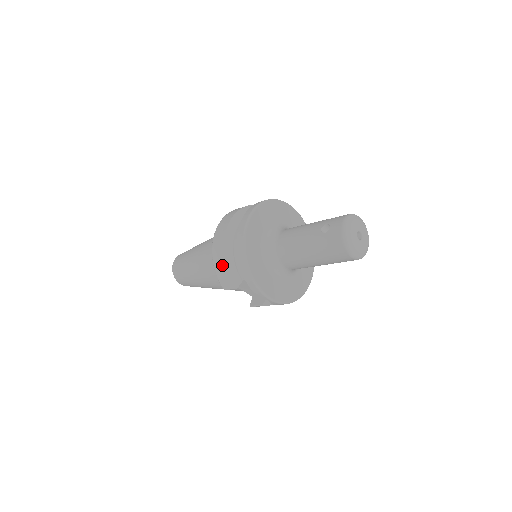
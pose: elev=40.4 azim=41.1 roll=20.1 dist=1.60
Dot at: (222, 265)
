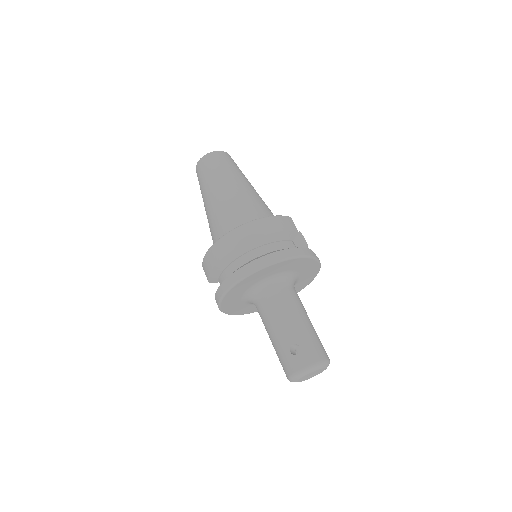
Dot at: (211, 264)
